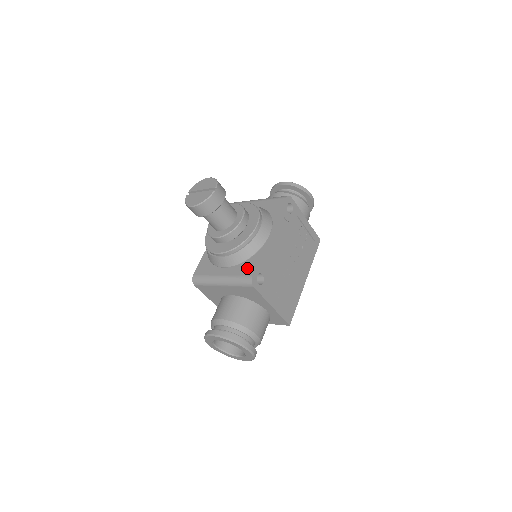
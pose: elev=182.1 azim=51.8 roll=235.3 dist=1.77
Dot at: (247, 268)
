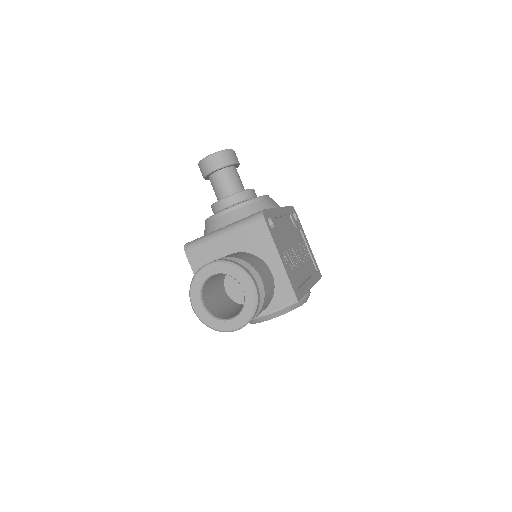
Dot at: occluded
